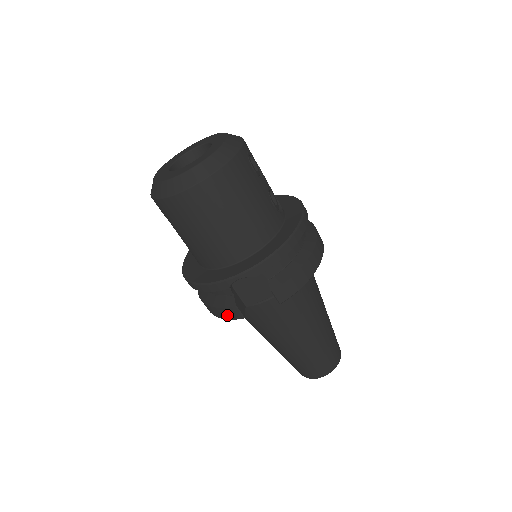
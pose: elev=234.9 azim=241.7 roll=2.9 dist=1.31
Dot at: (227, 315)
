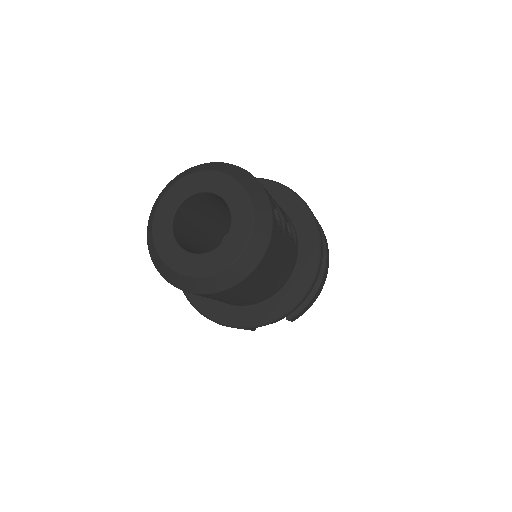
Dot at: occluded
